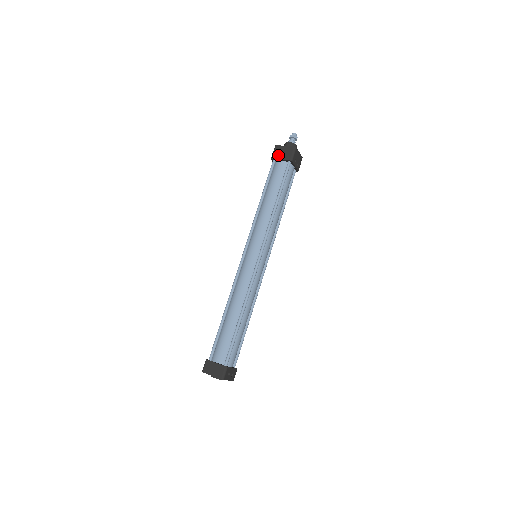
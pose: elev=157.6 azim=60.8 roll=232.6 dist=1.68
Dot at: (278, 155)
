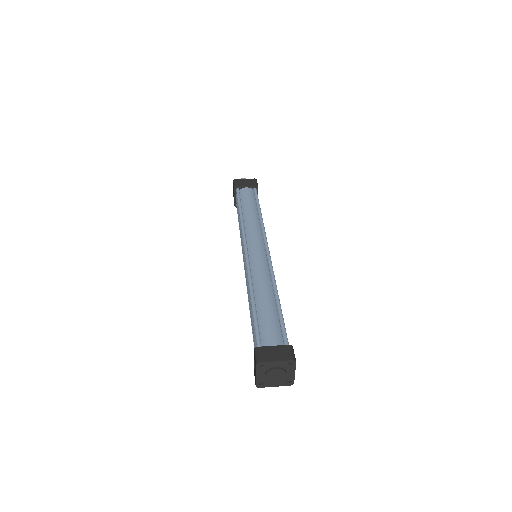
Dot at: (241, 184)
